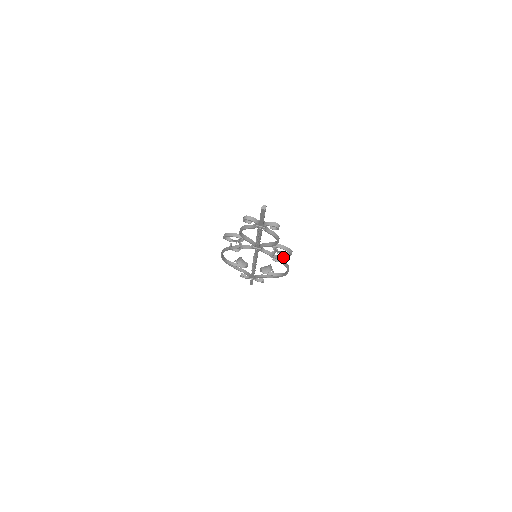
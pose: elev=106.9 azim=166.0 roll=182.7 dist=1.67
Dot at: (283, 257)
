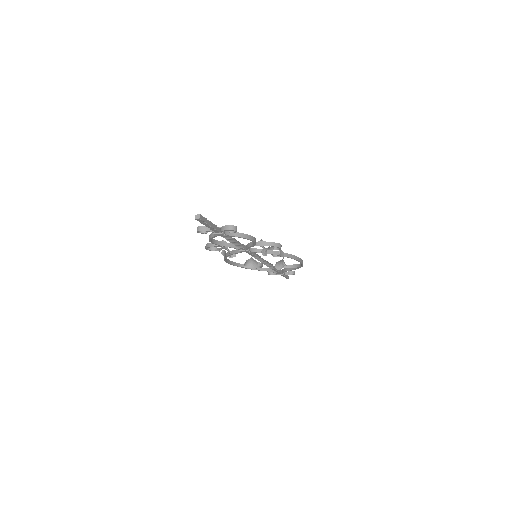
Dot at: (279, 251)
